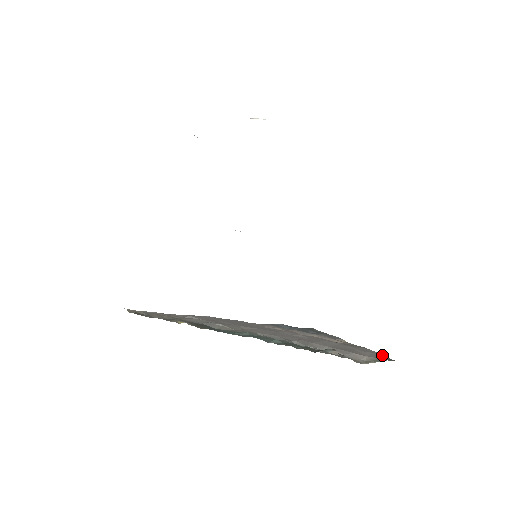
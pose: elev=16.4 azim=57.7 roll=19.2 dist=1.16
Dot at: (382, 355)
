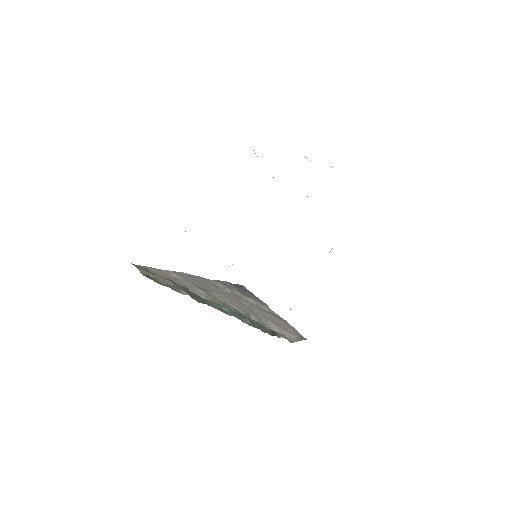
Dot at: (298, 332)
